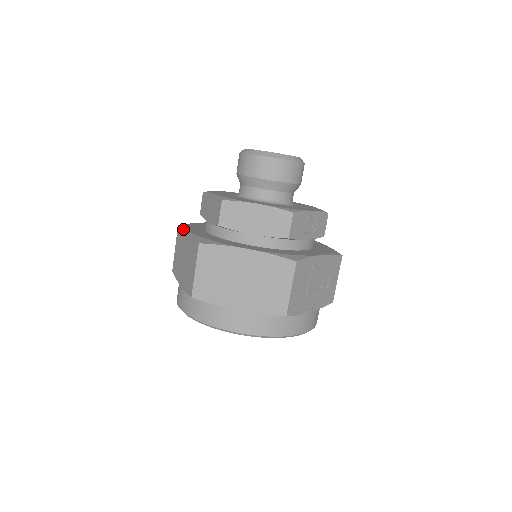
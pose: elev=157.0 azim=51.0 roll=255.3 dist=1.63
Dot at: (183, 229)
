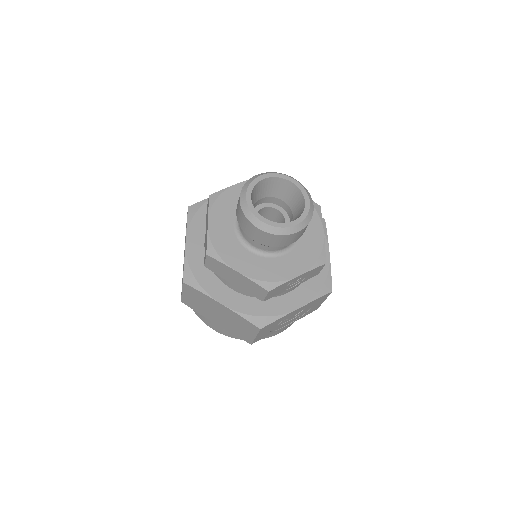
Dot at: (186, 227)
